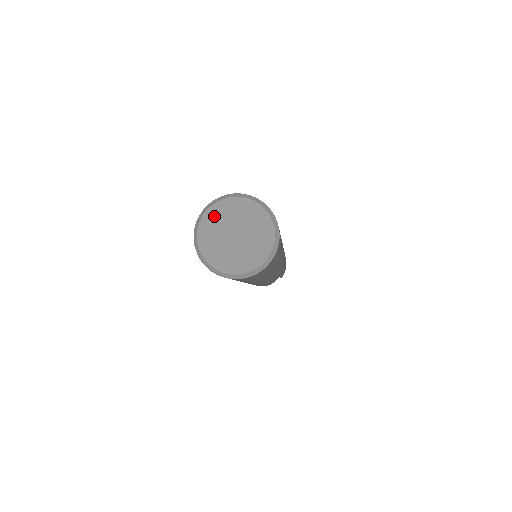
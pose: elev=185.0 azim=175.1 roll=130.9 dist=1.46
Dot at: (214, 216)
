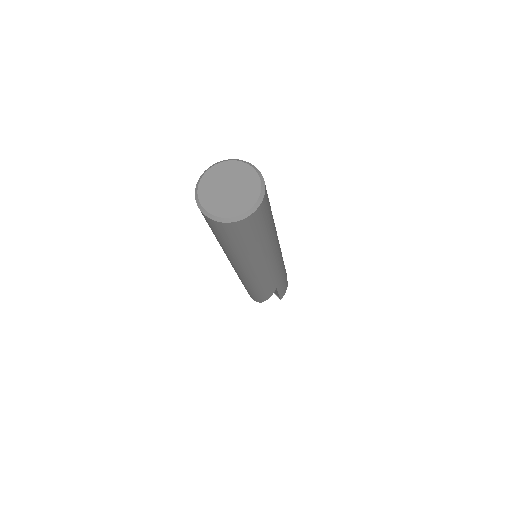
Dot at: (215, 172)
